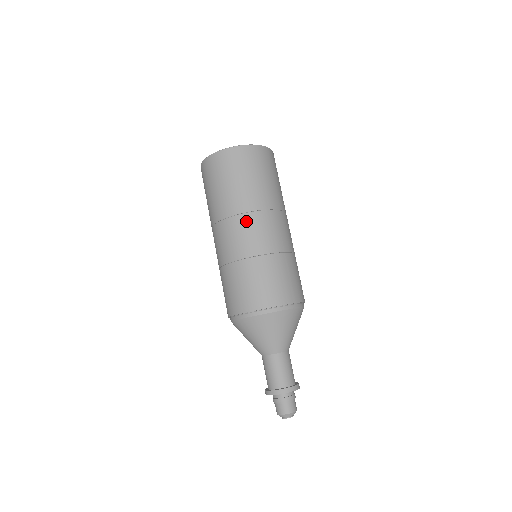
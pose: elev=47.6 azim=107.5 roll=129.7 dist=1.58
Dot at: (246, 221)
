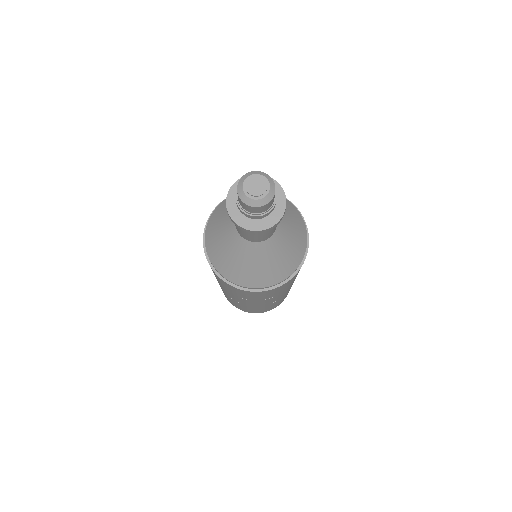
Dot at: occluded
